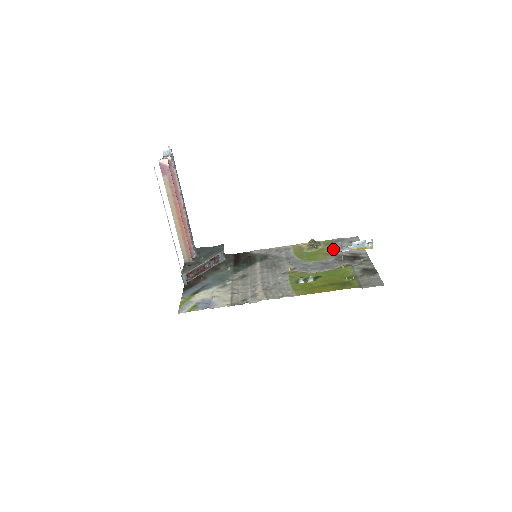
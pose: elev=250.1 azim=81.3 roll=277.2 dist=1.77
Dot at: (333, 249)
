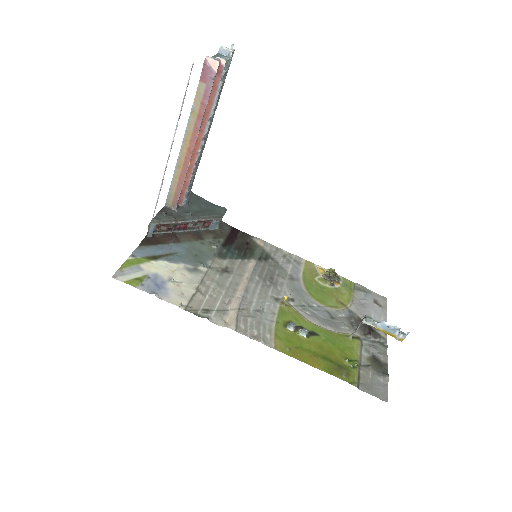
Dot at: (351, 299)
